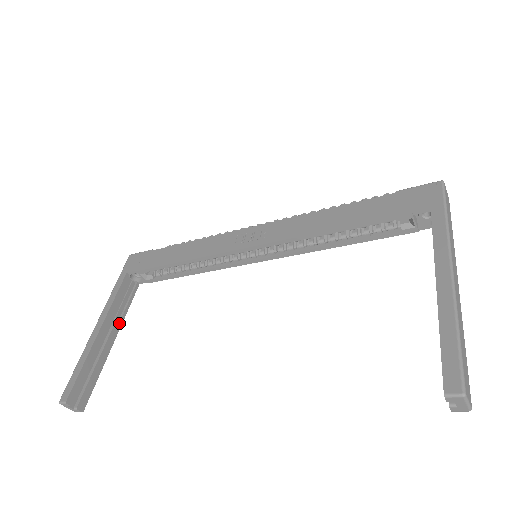
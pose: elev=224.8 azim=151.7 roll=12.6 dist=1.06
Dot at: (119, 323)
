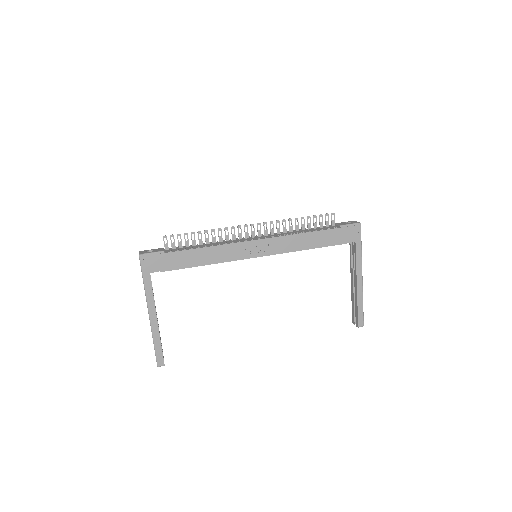
Dot at: occluded
